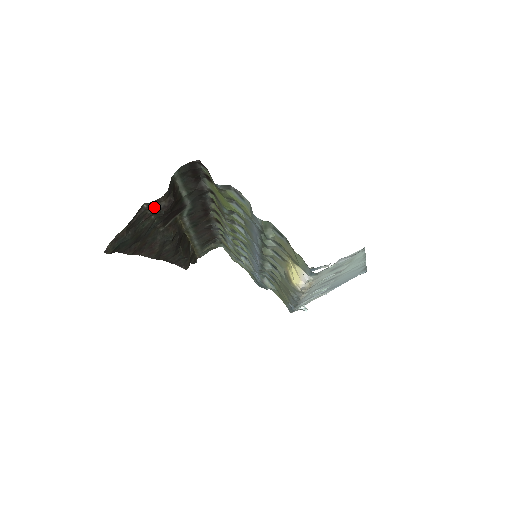
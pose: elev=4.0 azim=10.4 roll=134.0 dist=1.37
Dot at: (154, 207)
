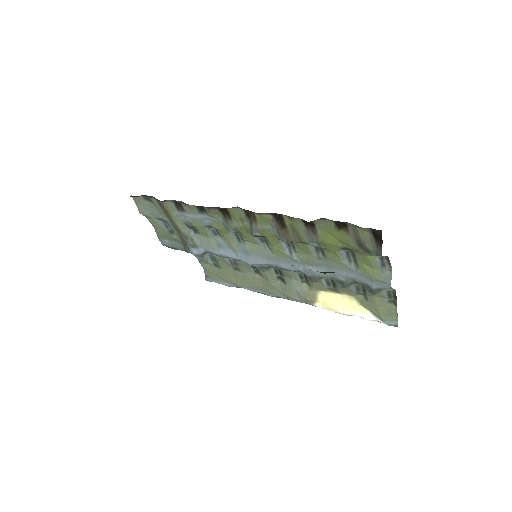
Dot at: (324, 272)
